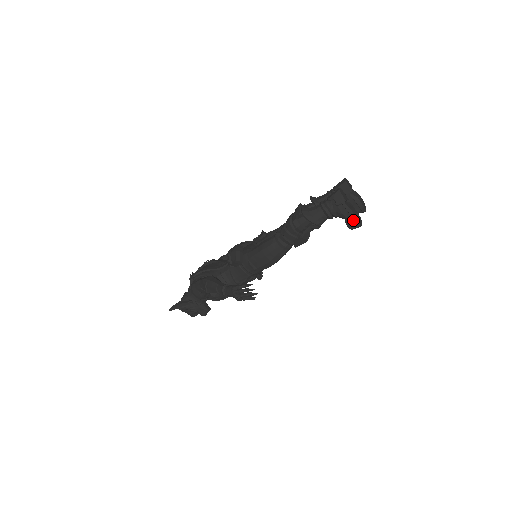
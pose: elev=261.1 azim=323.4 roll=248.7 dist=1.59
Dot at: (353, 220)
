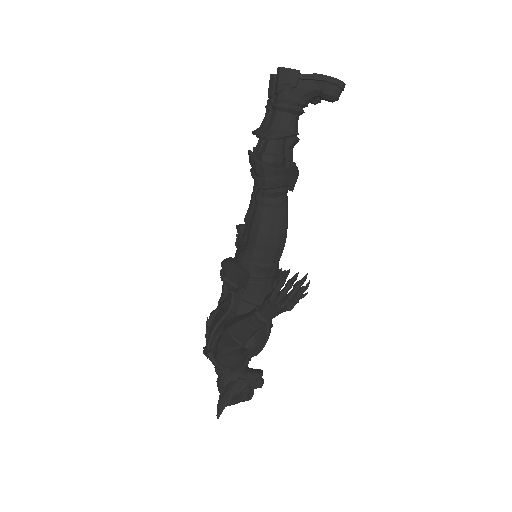
Dot at: (330, 84)
